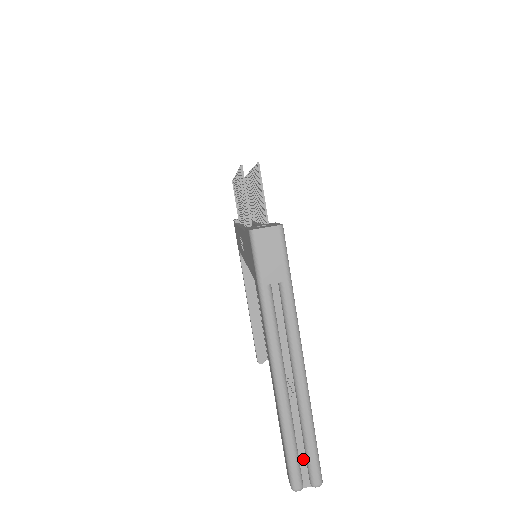
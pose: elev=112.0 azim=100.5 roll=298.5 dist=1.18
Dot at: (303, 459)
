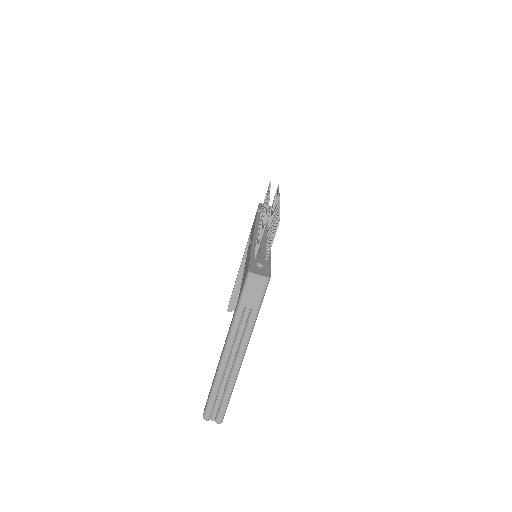
Dot at: (217, 406)
